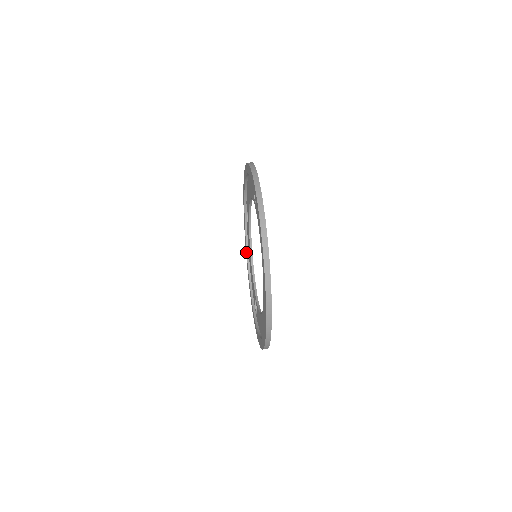
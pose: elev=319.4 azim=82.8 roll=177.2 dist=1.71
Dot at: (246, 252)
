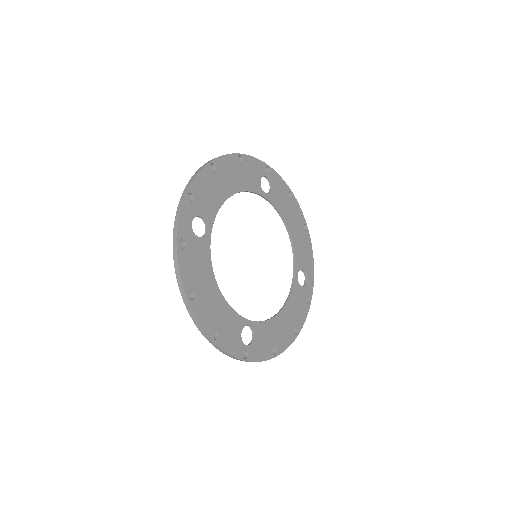
Dot at: occluded
